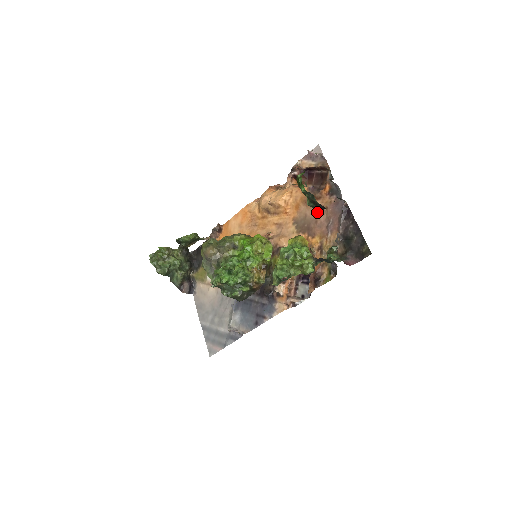
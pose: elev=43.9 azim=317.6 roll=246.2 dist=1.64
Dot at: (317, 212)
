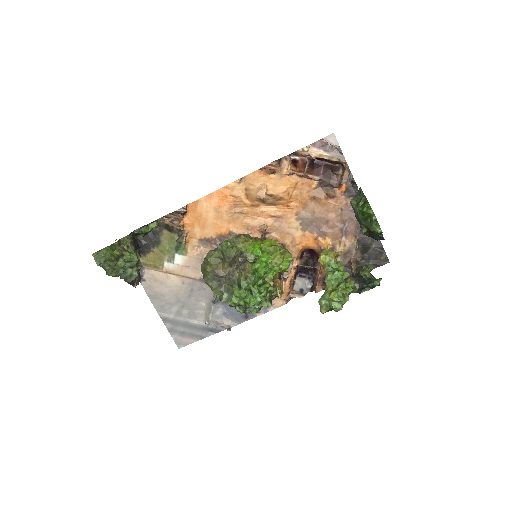
Dot at: (329, 212)
